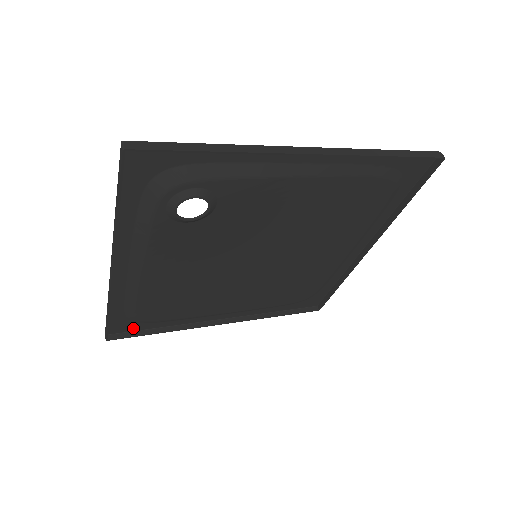
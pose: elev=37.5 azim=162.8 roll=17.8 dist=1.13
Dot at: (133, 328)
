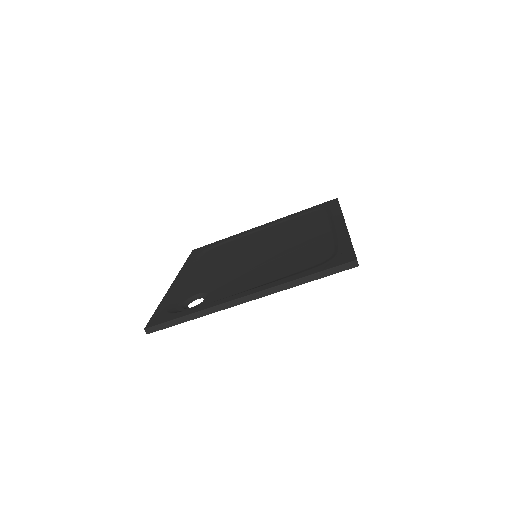
Dot at: (206, 247)
